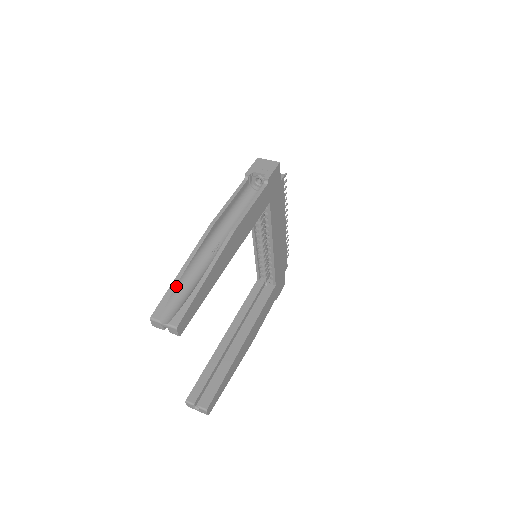
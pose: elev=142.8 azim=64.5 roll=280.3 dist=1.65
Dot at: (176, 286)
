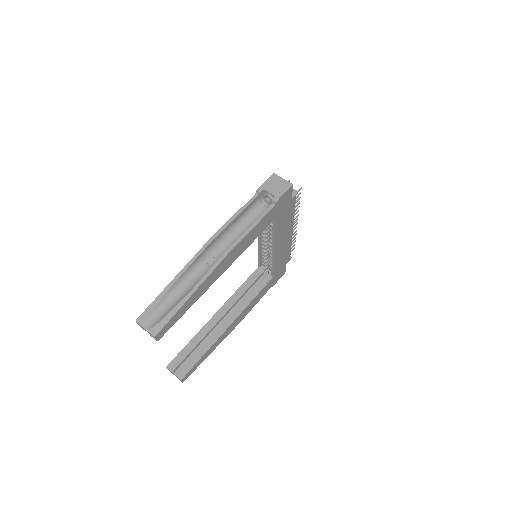
Dot at: (164, 295)
